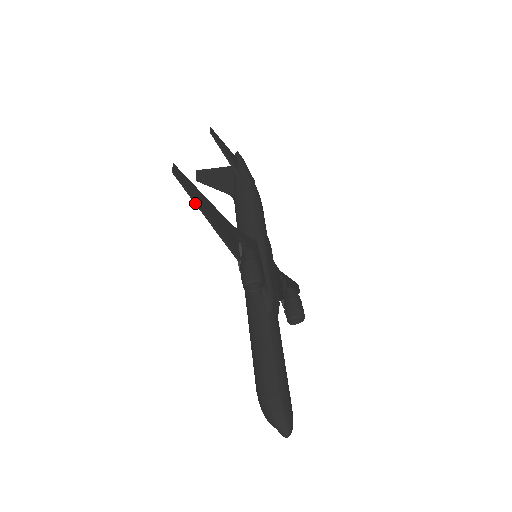
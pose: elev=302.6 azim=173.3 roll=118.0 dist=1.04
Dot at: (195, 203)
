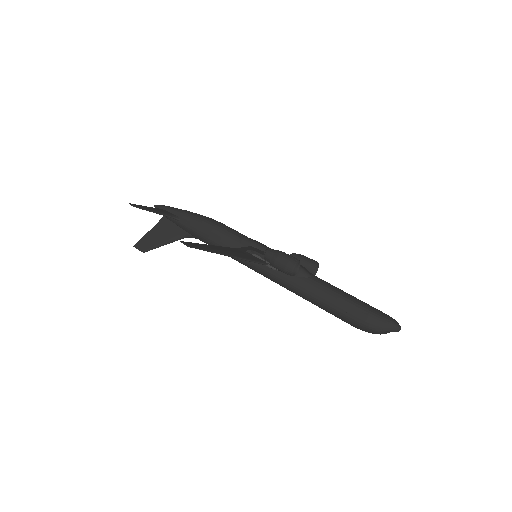
Dot at: (217, 253)
